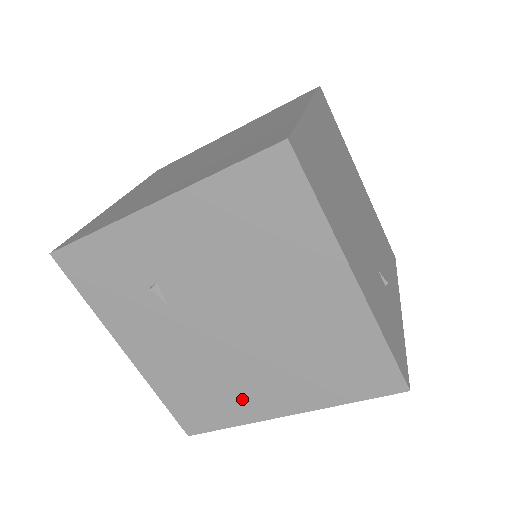
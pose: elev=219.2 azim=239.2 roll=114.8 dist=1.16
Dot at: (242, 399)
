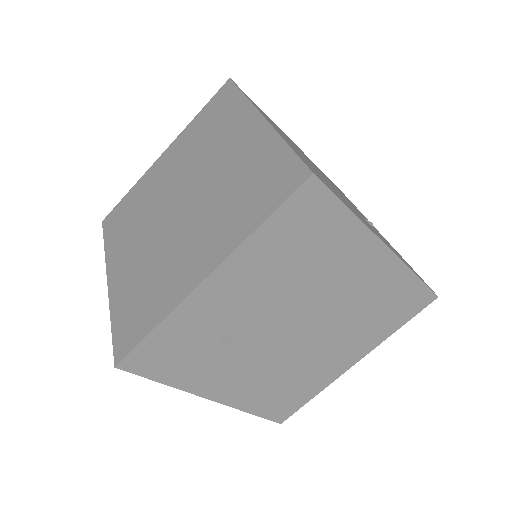
Dot at: (318, 374)
